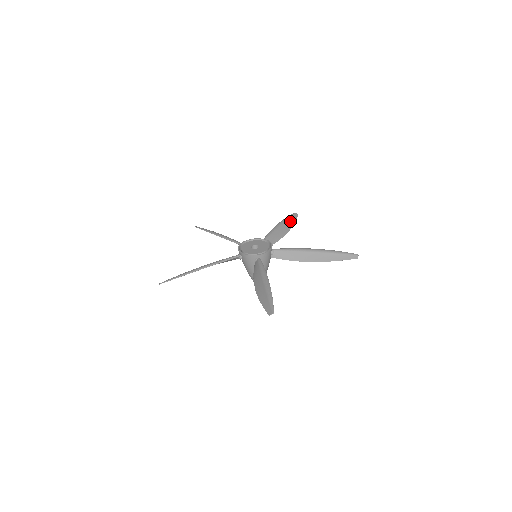
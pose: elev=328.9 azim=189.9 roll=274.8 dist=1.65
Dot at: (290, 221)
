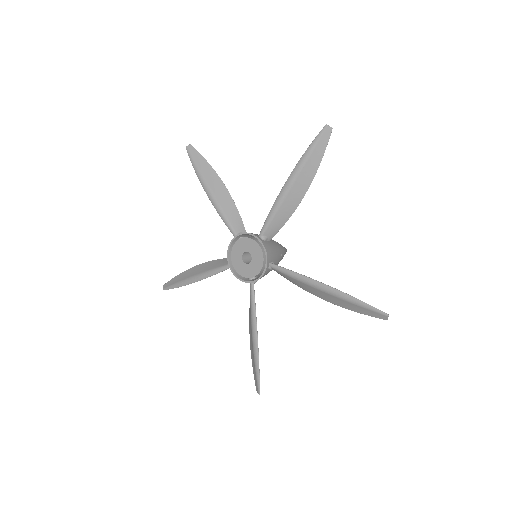
Dot at: (203, 168)
